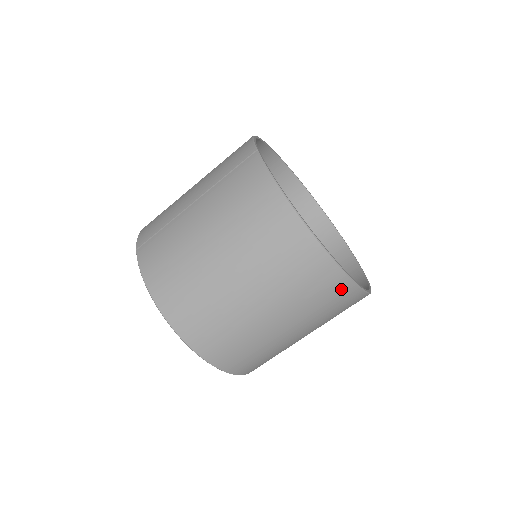
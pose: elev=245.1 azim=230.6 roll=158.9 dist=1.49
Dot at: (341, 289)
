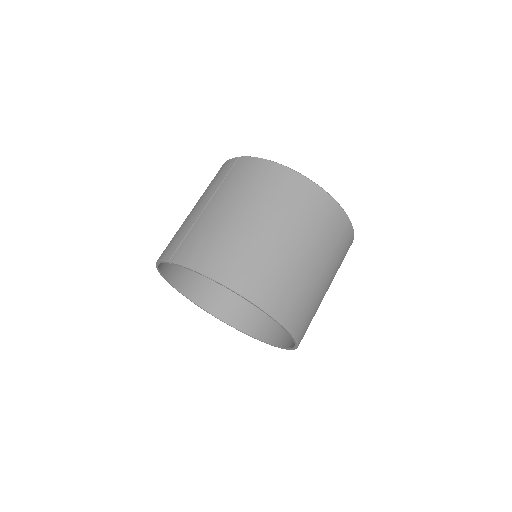
Dot at: (341, 222)
